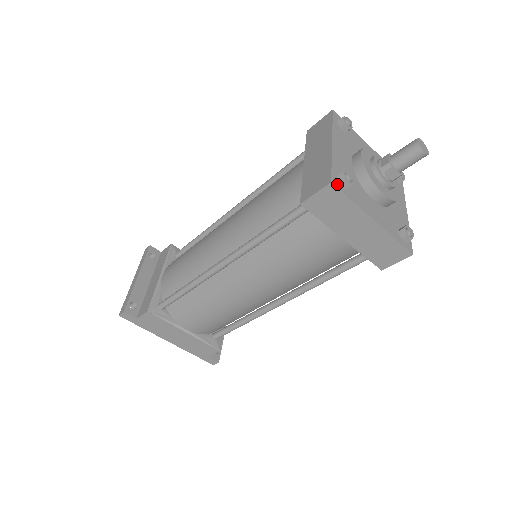
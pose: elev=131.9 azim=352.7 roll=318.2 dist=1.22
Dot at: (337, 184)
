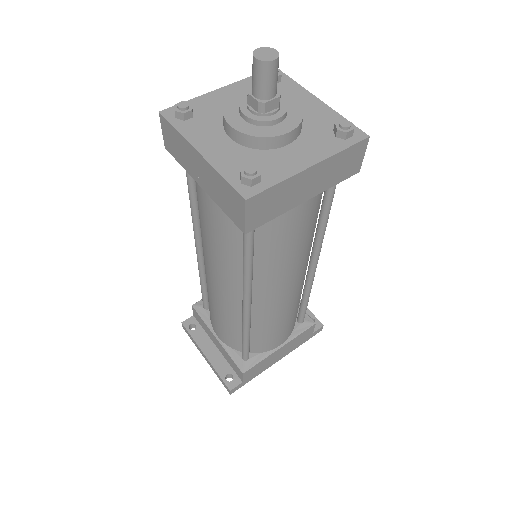
Dot at: (250, 192)
